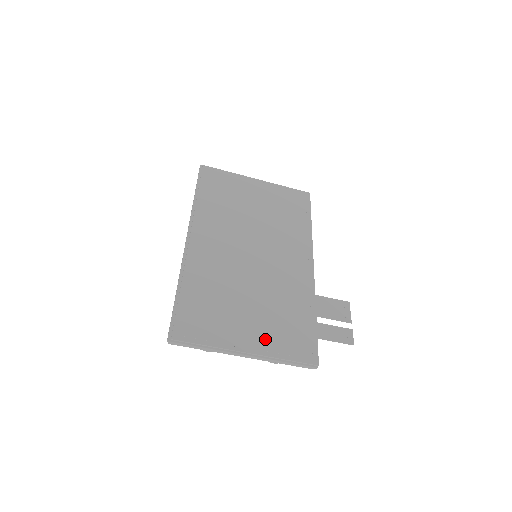
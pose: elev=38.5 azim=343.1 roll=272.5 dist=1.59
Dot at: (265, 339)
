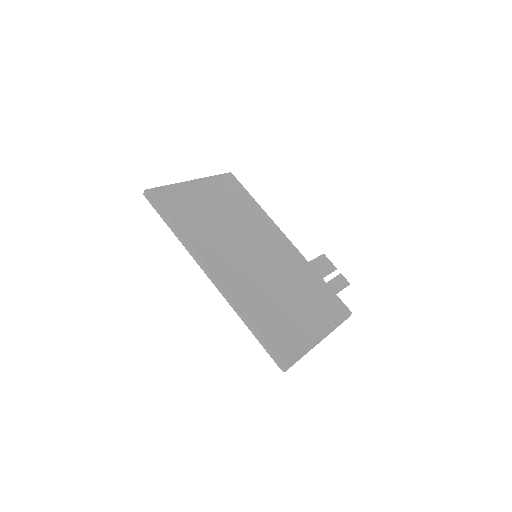
Dot at: (321, 319)
